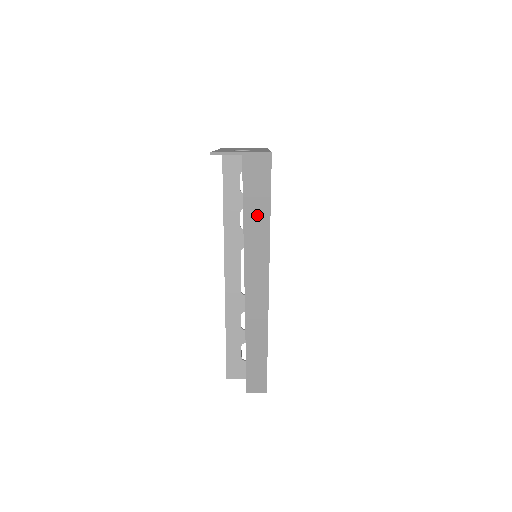
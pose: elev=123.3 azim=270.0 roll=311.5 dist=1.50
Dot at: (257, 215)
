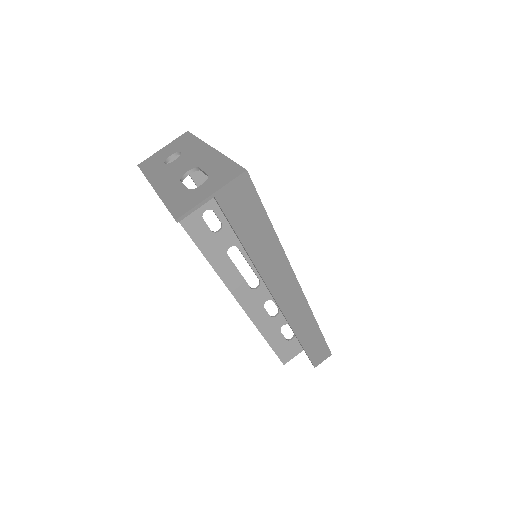
Dot at: (260, 239)
